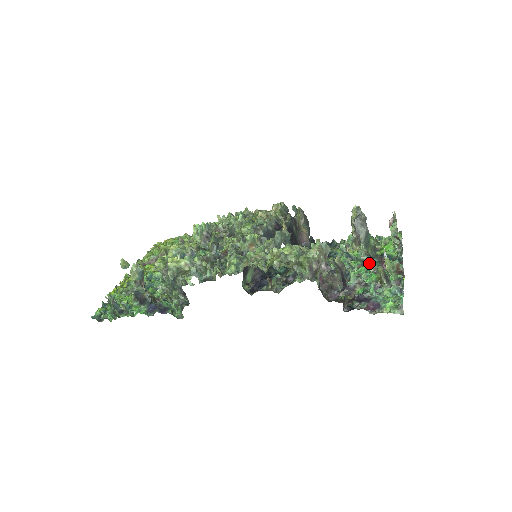
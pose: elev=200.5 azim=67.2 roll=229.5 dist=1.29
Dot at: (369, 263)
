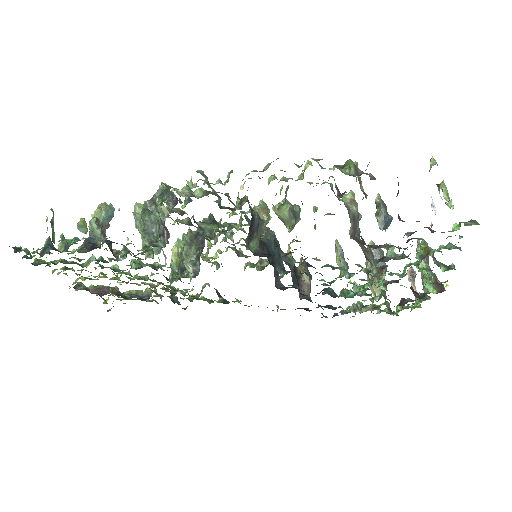
Dot at: (397, 280)
